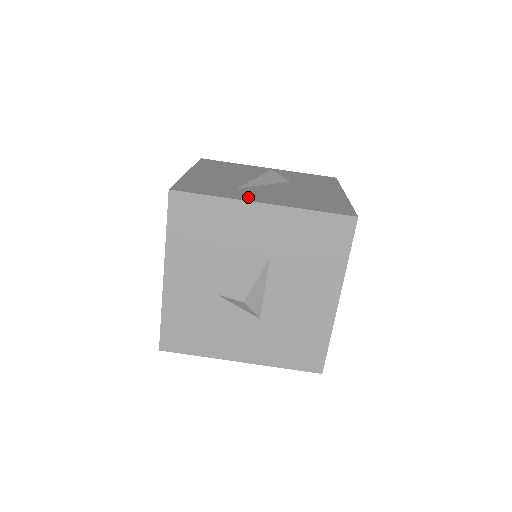
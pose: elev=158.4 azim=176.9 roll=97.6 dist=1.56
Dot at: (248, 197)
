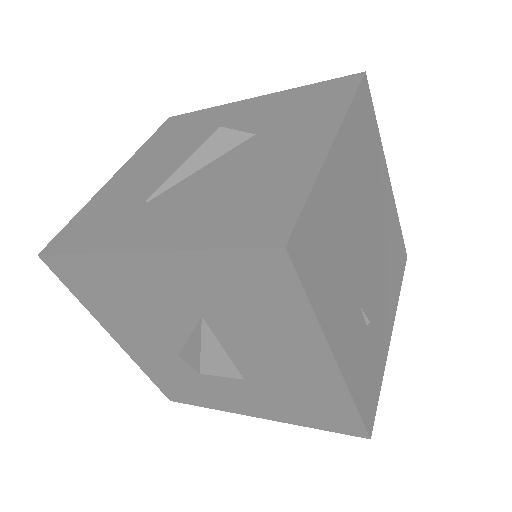
Dot at: (130, 237)
